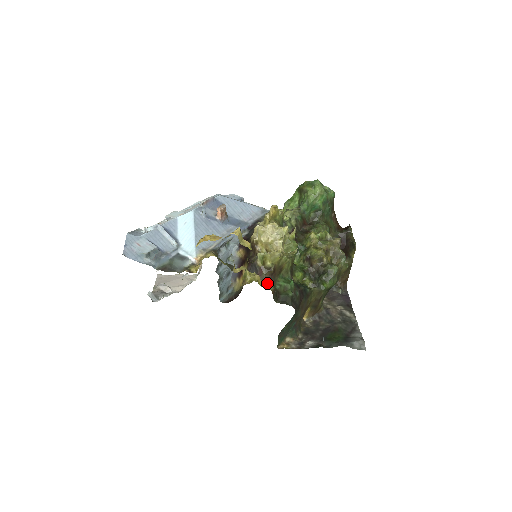
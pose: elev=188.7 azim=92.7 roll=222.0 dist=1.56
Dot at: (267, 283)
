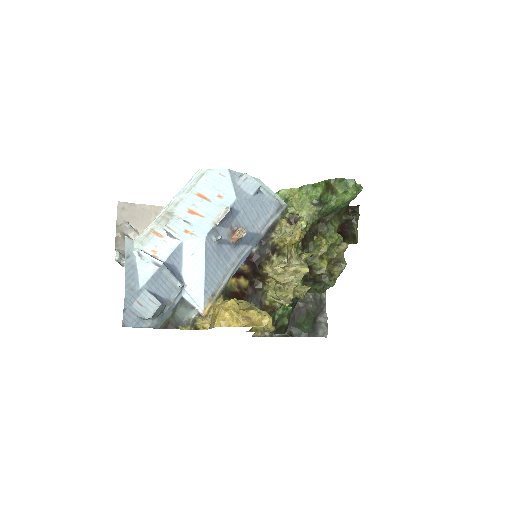
Dot at: occluded
